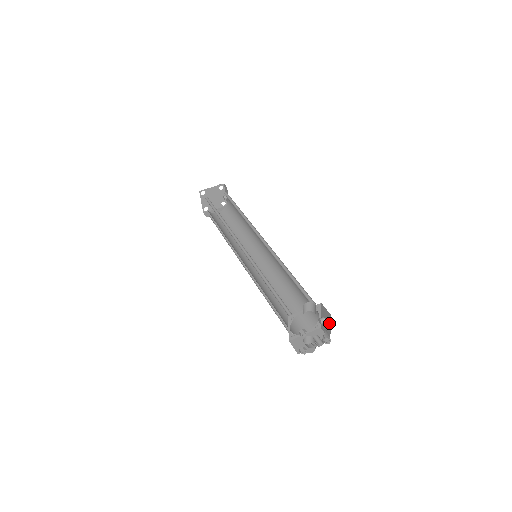
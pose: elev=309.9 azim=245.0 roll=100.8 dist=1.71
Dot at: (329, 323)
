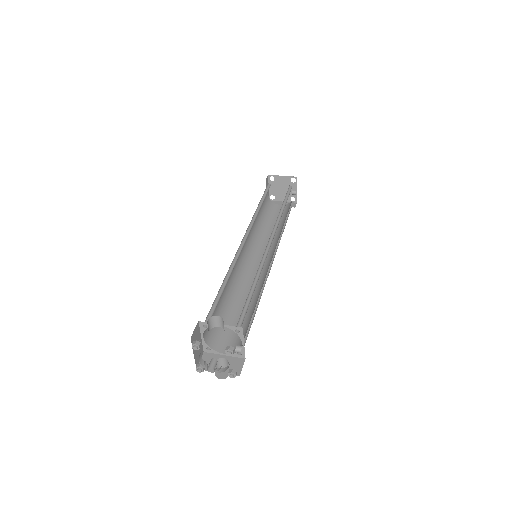
Dot at: (228, 352)
